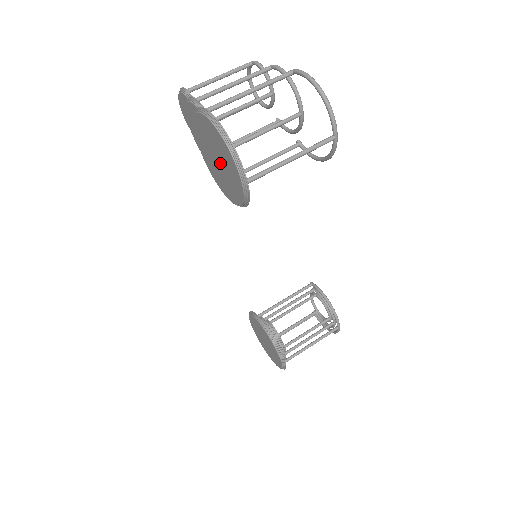
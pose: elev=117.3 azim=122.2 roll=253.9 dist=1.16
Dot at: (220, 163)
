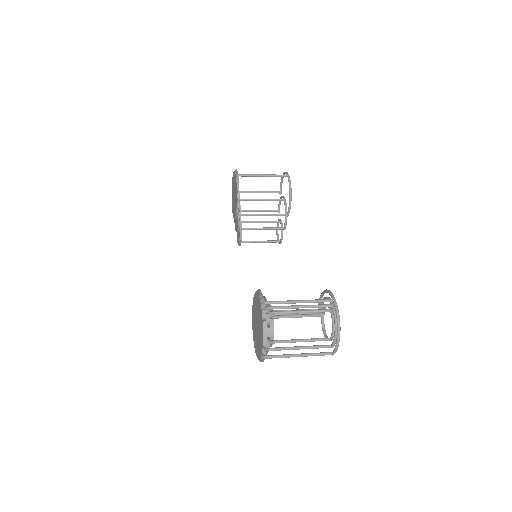
Dot at: (234, 193)
